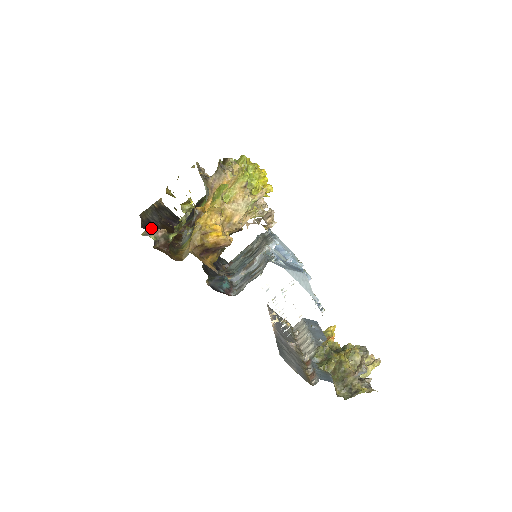
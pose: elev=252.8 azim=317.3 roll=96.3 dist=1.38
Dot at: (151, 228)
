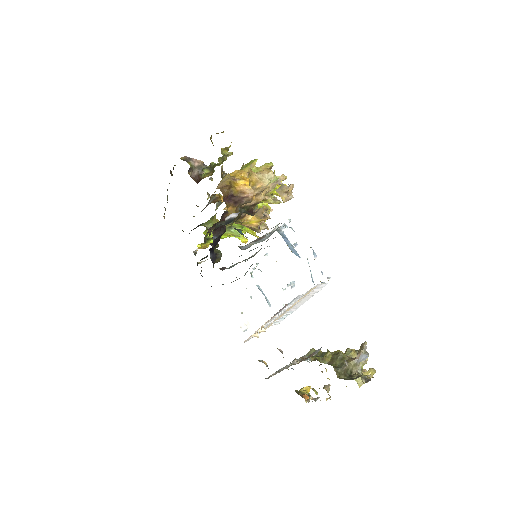
Dot at: occluded
